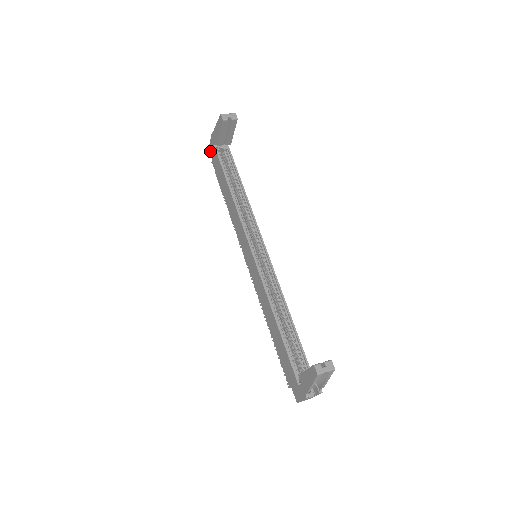
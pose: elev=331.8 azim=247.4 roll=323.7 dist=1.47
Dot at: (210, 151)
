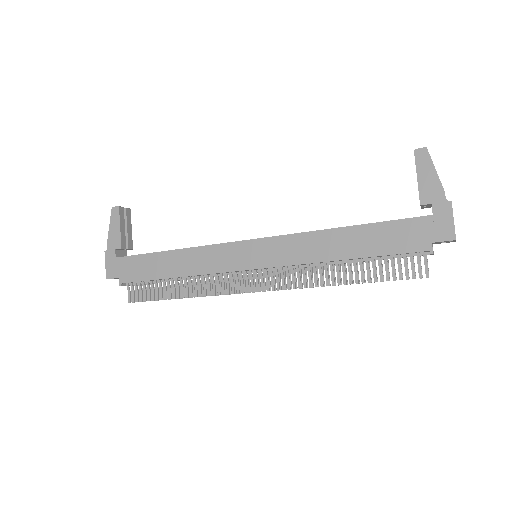
Dot at: (111, 277)
